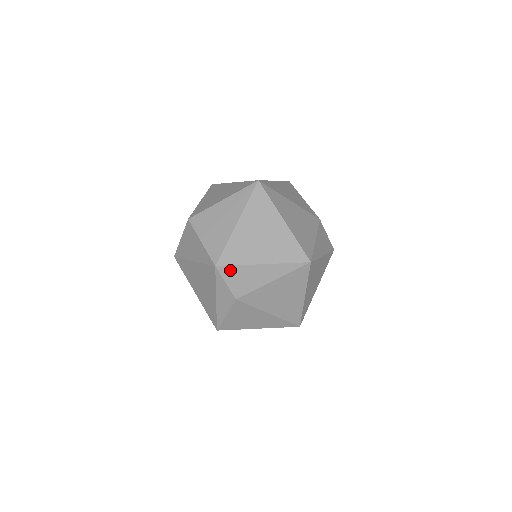
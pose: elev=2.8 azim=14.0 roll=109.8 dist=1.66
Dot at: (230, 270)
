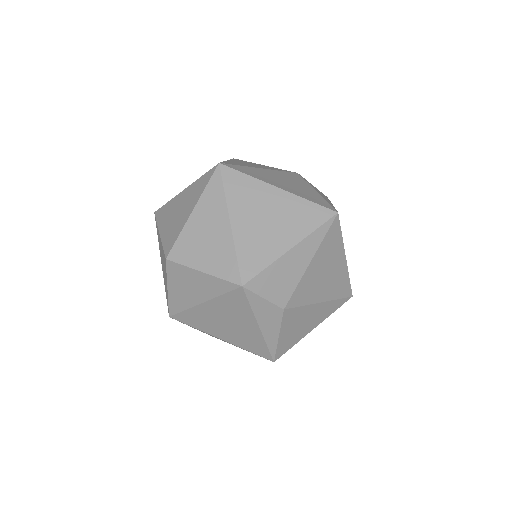
Dot at: (260, 280)
